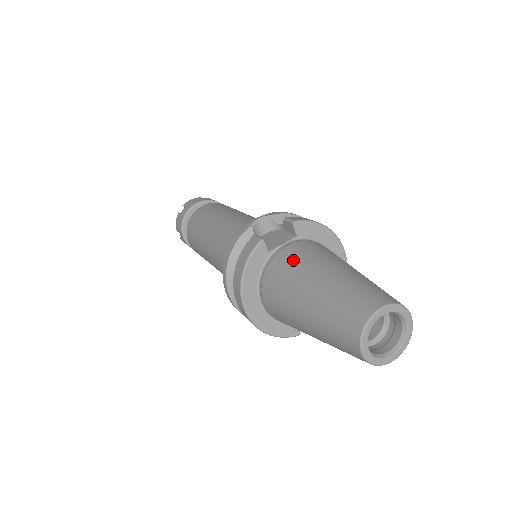
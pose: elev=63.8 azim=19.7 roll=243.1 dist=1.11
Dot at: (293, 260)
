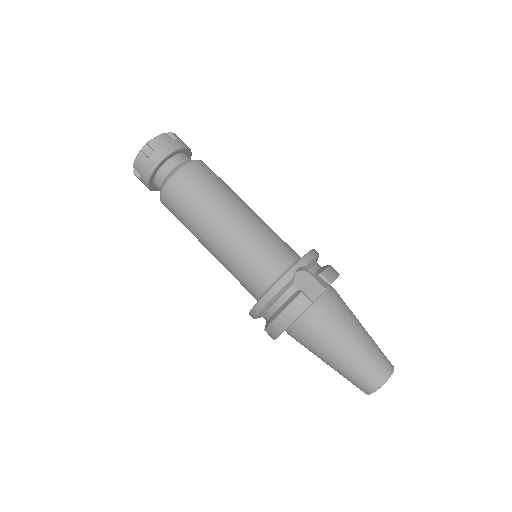
Dot at: (330, 320)
